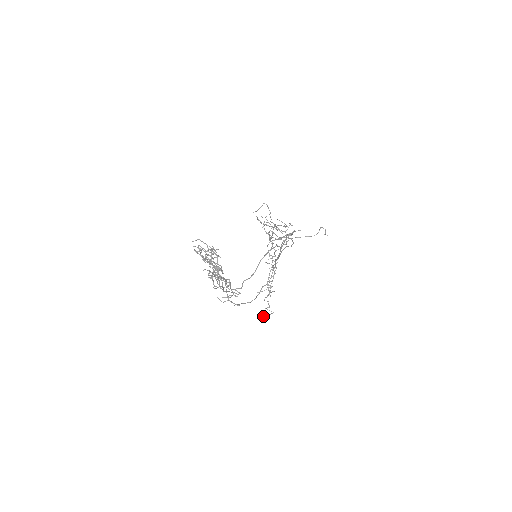
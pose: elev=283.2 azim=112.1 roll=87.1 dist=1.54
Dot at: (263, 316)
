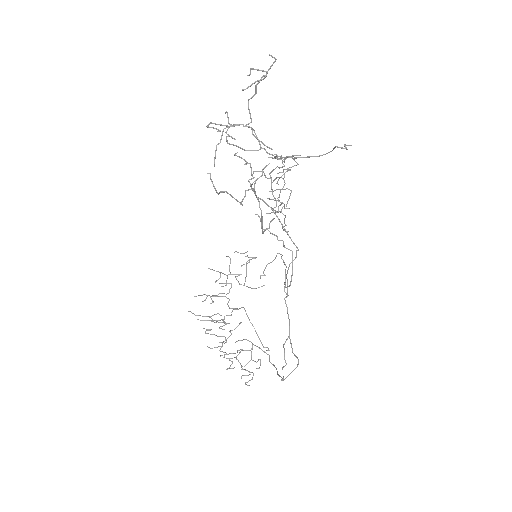
Dot at: occluded
